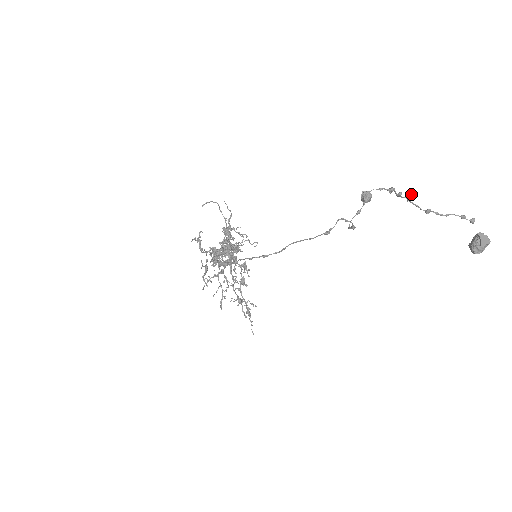
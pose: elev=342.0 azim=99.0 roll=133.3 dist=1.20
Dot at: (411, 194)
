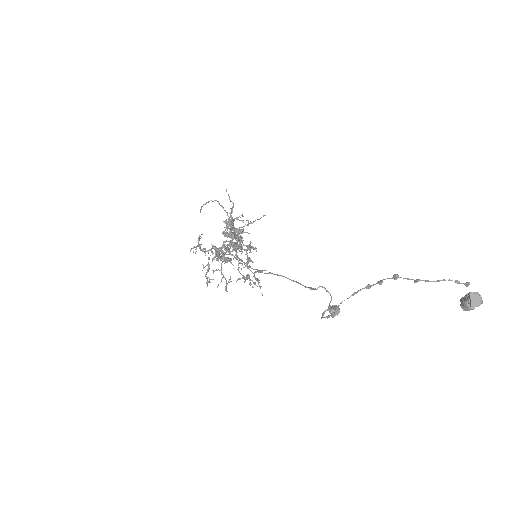
Dot at: (396, 275)
